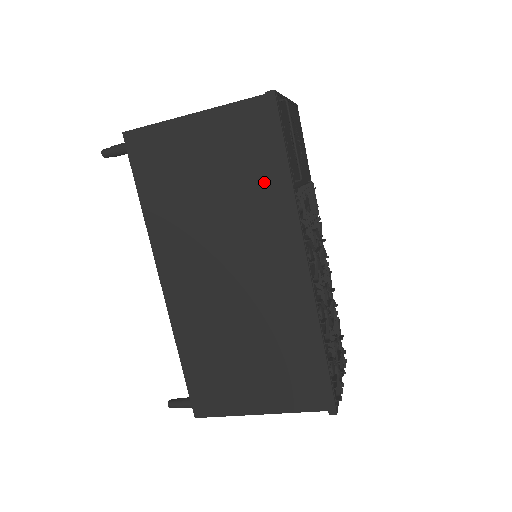
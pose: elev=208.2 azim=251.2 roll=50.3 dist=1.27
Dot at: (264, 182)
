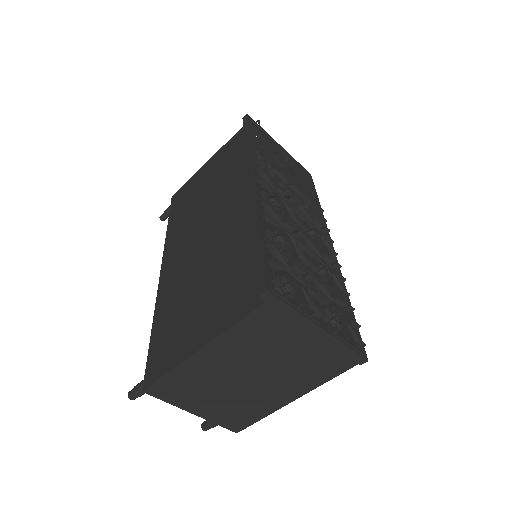
Dot at: (238, 161)
